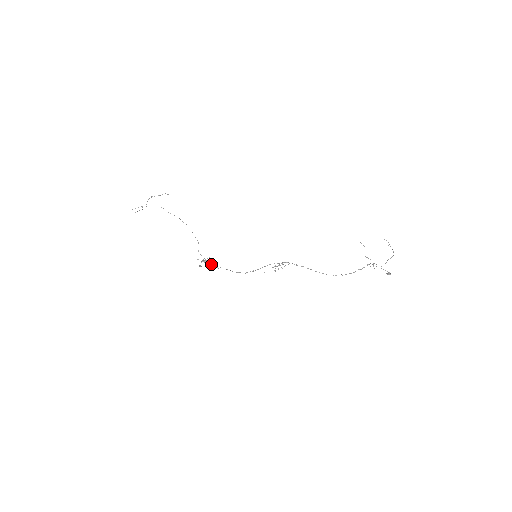
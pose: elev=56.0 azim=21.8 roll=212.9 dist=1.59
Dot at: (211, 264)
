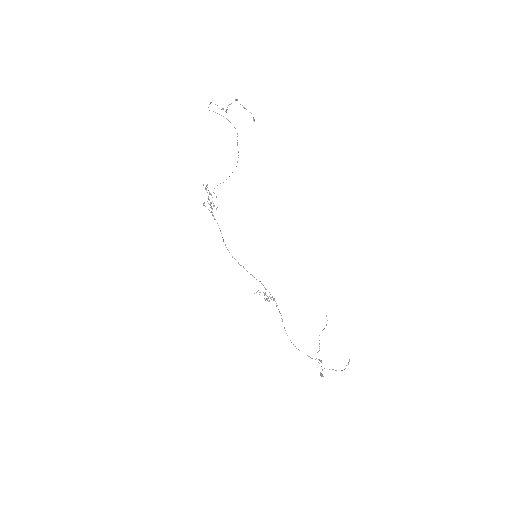
Dot at: occluded
